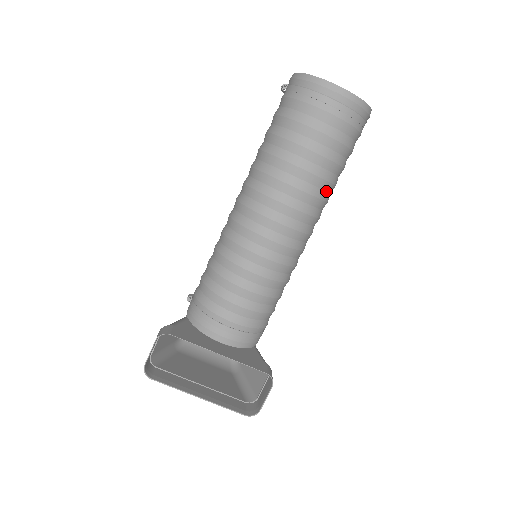
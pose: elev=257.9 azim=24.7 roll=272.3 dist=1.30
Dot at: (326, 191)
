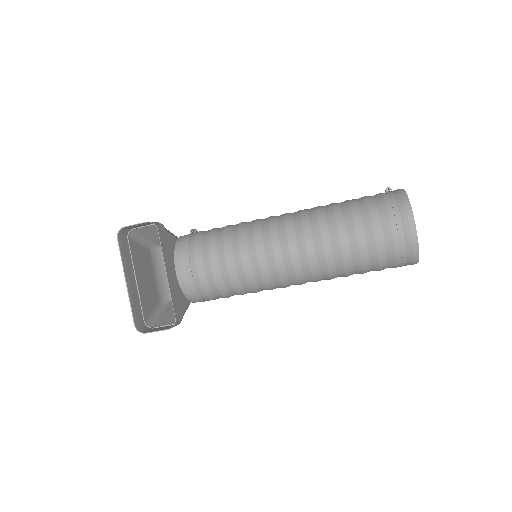
Dot at: (337, 270)
